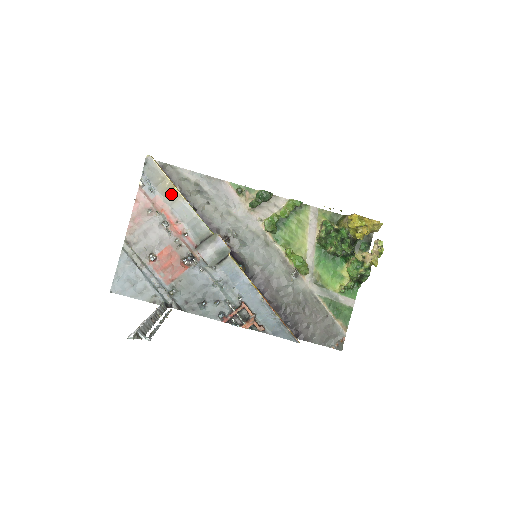
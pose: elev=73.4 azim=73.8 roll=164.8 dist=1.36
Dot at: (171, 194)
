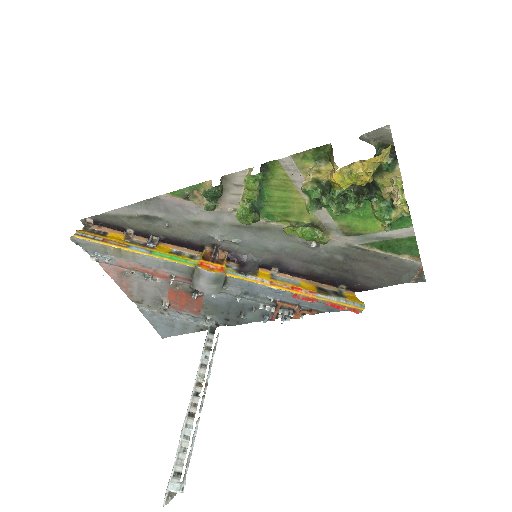
Dot at: (125, 255)
